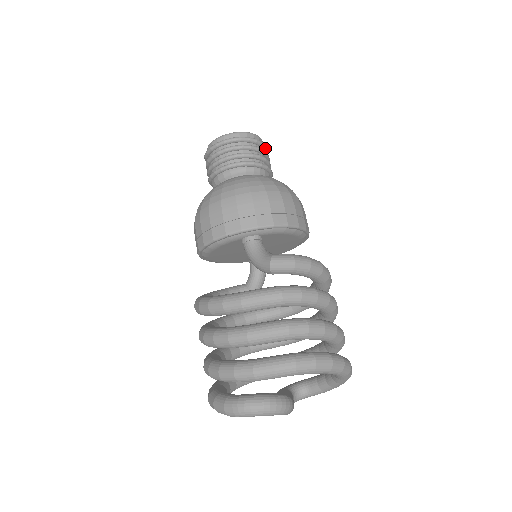
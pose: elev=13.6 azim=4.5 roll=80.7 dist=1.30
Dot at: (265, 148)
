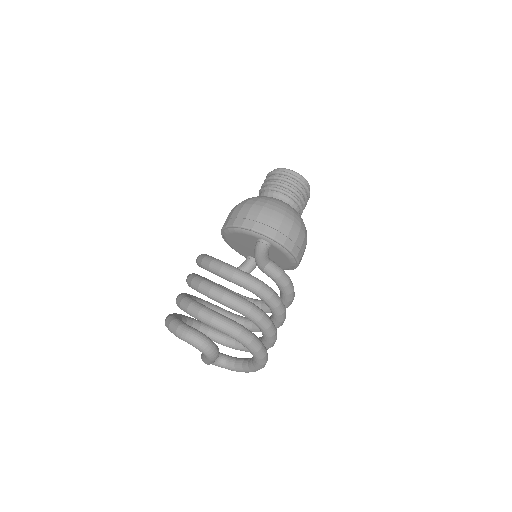
Dot at: (309, 196)
